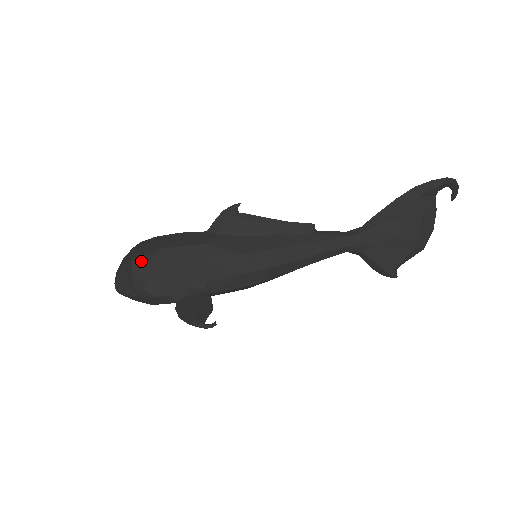
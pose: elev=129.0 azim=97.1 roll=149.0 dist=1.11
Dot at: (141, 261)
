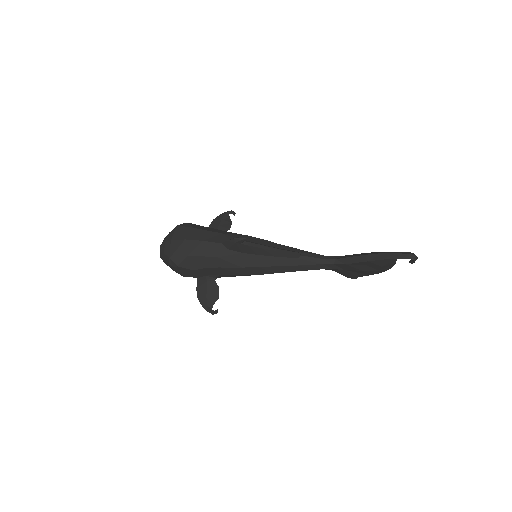
Dot at: (175, 262)
